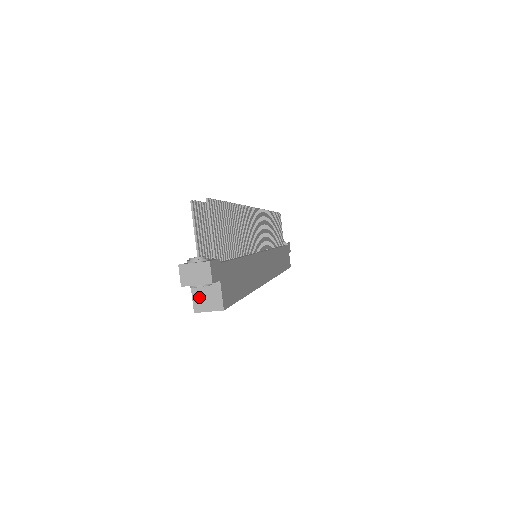
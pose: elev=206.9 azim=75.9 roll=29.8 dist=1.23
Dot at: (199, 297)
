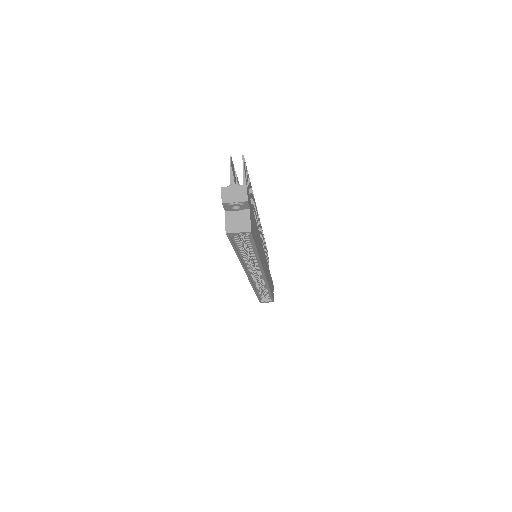
Dot at: (231, 221)
